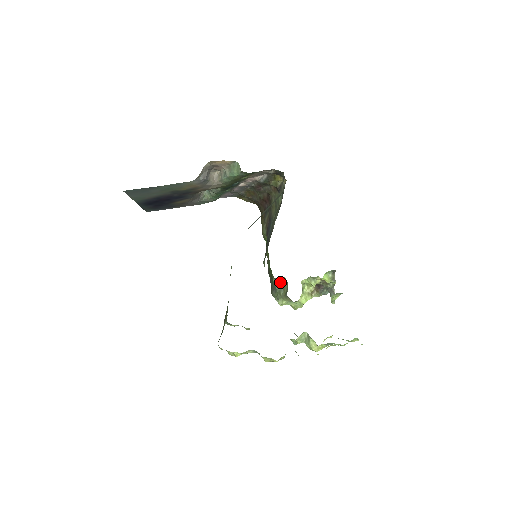
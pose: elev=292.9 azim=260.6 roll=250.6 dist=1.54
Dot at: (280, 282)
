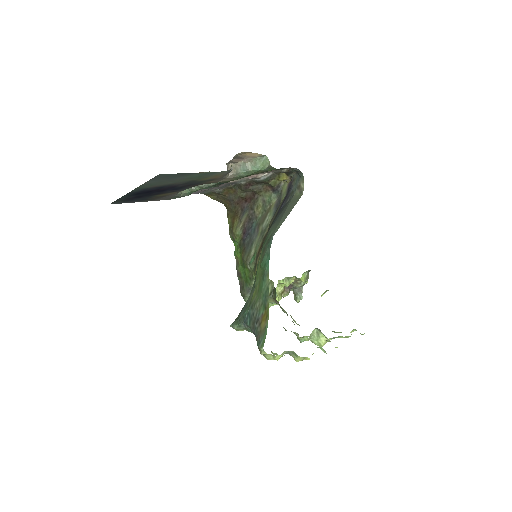
Dot at: occluded
